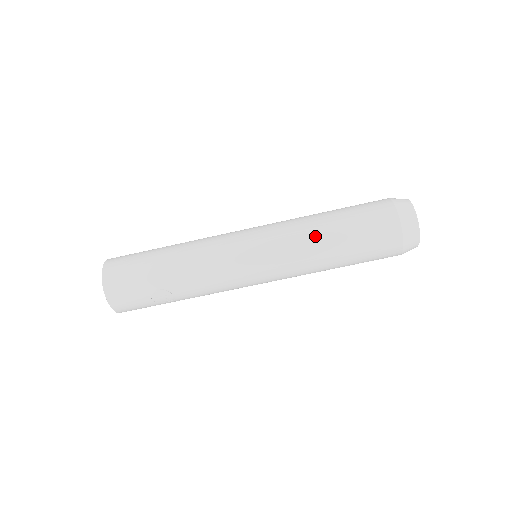
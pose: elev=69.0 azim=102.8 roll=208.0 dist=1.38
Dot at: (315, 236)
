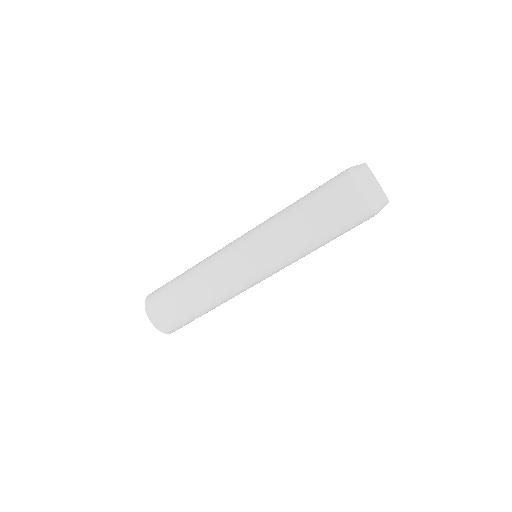
Dot at: (298, 238)
